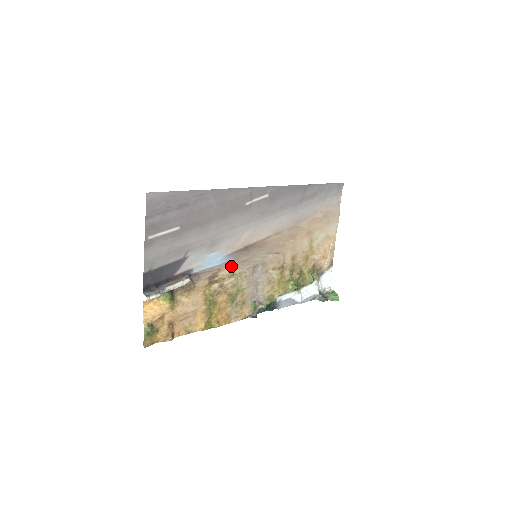
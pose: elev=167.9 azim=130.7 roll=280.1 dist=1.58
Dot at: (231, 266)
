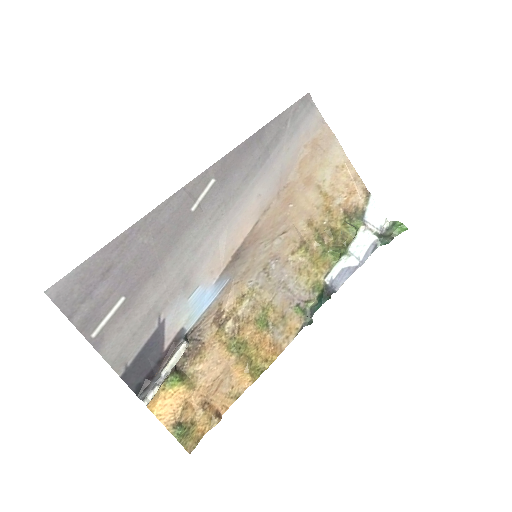
Dot at: (232, 289)
